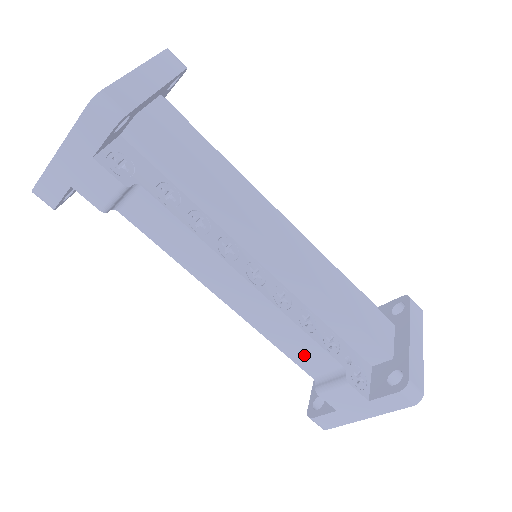
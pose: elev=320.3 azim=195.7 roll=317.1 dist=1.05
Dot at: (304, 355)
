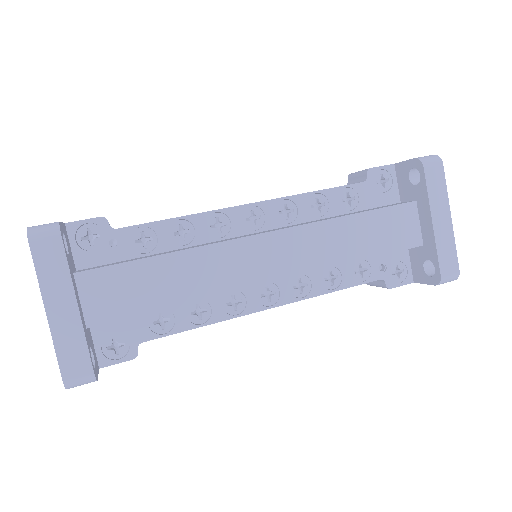
Dot at: occluded
